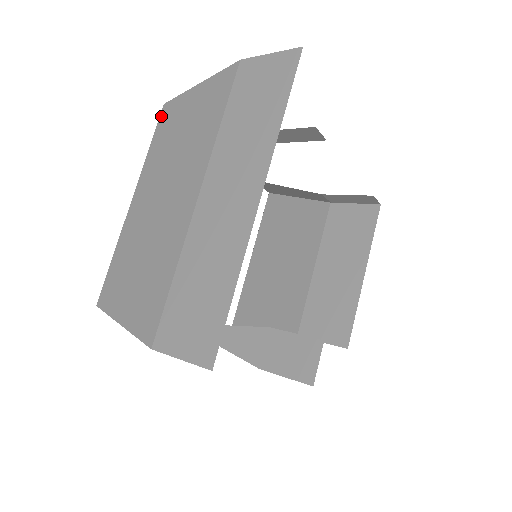
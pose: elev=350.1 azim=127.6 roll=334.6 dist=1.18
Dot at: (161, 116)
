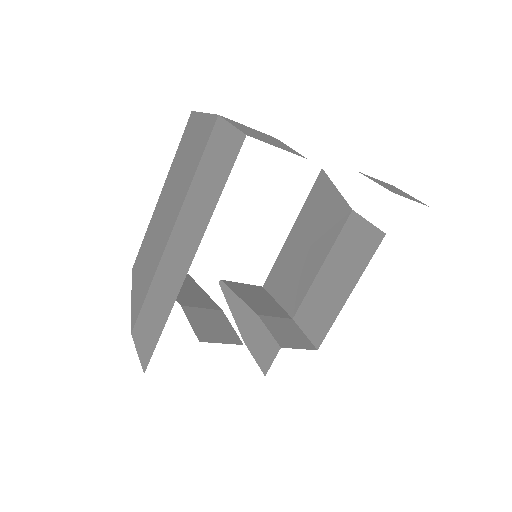
Dot at: (187, 124)
